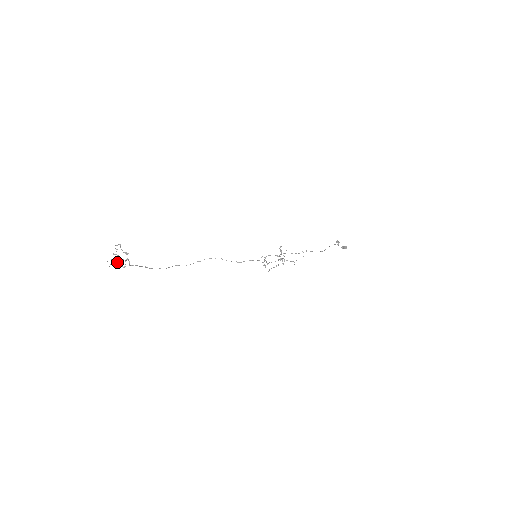
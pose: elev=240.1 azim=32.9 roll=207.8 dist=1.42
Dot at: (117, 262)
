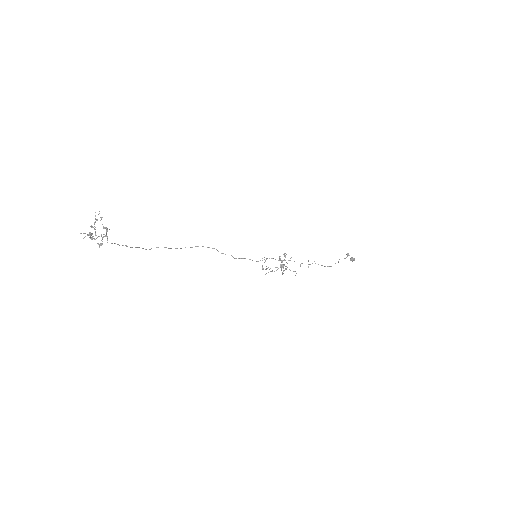
Dot at: (92, 238)
